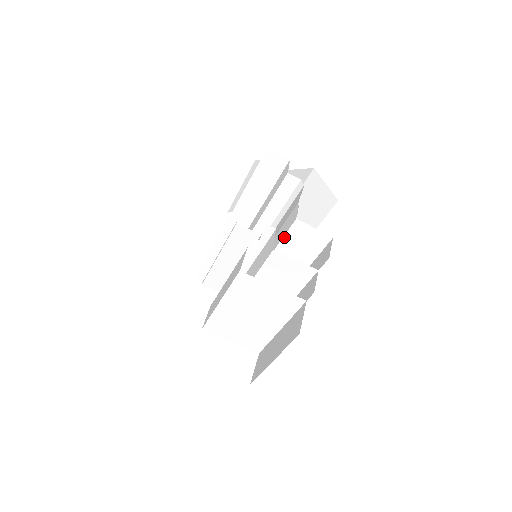
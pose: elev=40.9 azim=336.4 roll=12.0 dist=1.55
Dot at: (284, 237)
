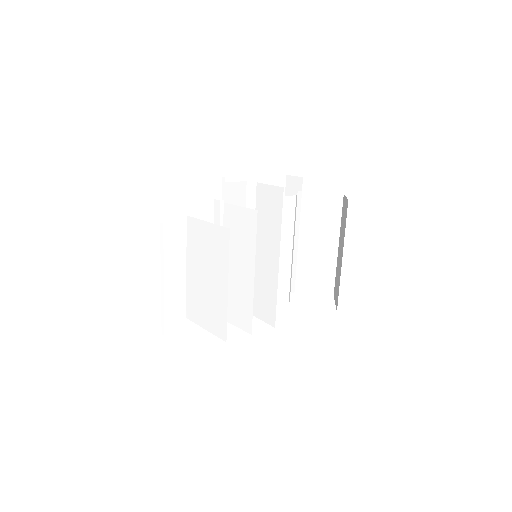
Dot at: occluded
